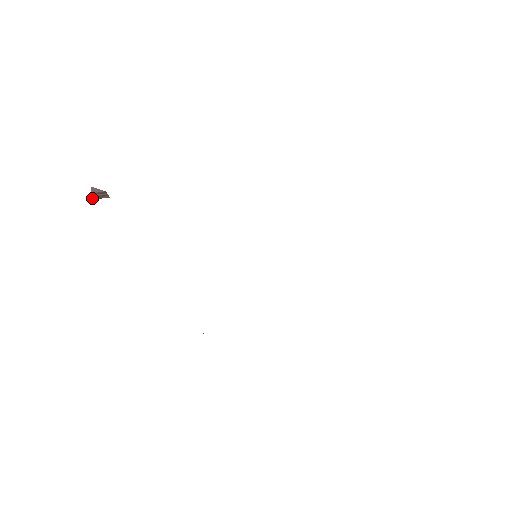
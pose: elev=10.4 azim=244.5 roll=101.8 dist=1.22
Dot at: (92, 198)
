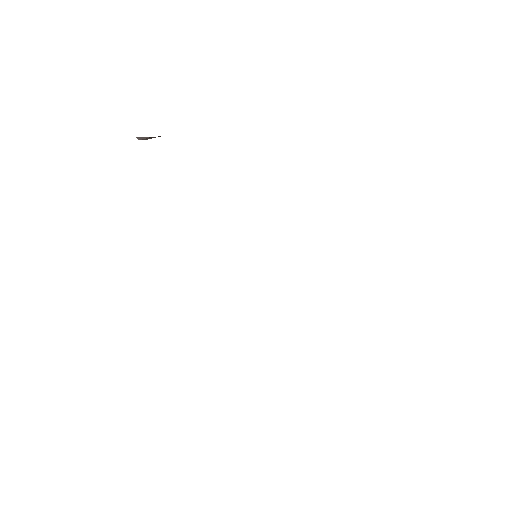
Dot at: (146, 139)
